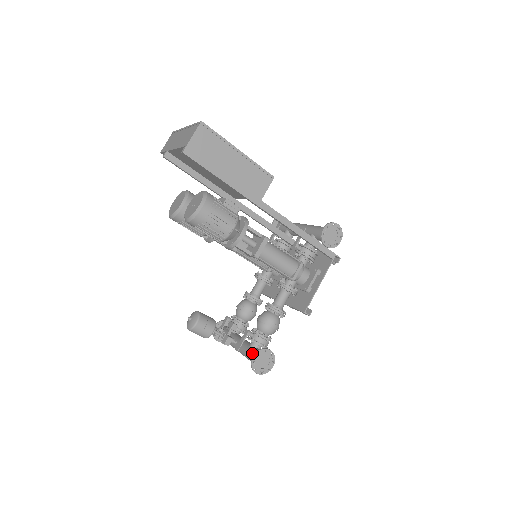
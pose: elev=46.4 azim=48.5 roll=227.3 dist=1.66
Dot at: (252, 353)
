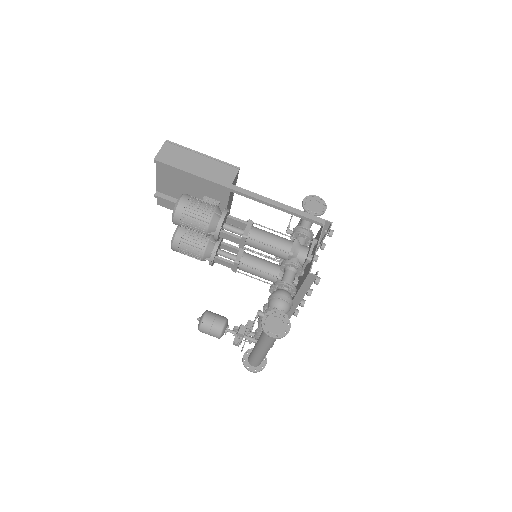
Dot at: occluded
